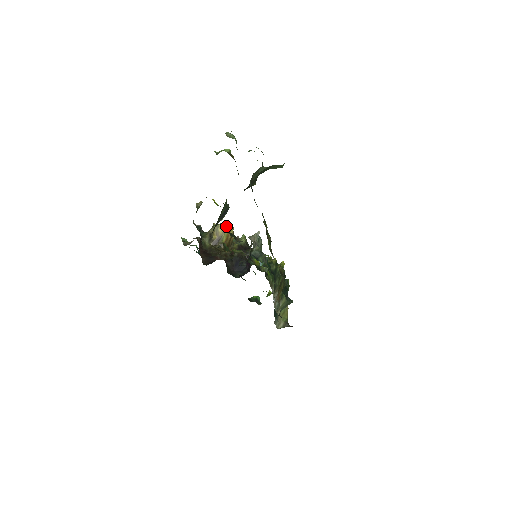
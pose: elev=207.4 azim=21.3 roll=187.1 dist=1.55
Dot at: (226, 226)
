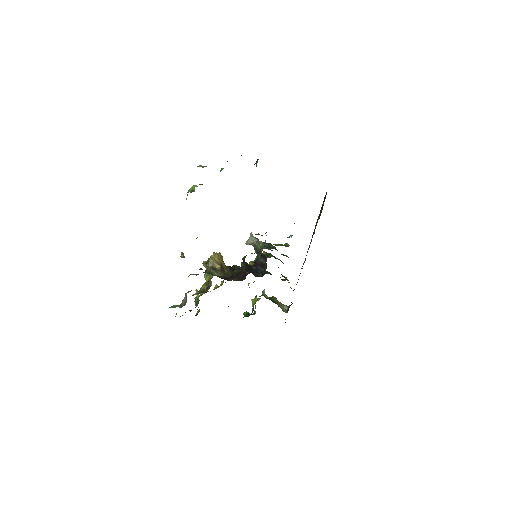
Dot at: (217, 254)
